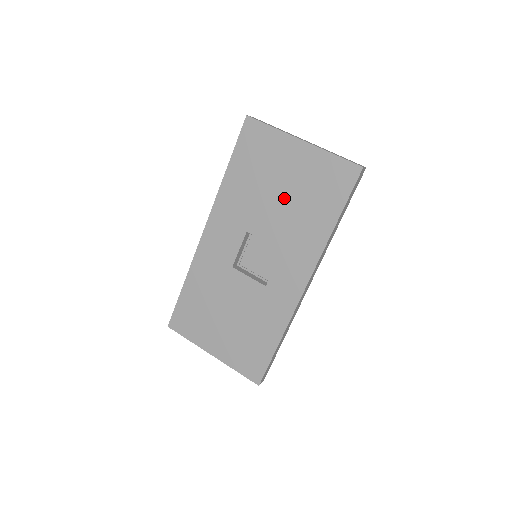
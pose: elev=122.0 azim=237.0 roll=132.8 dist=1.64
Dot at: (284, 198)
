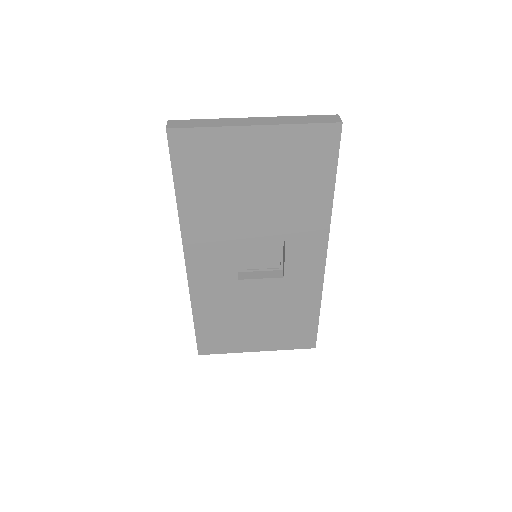
Dot at: (263, 194)
